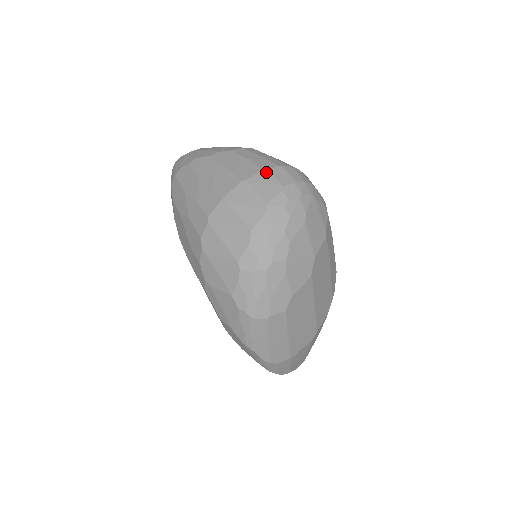
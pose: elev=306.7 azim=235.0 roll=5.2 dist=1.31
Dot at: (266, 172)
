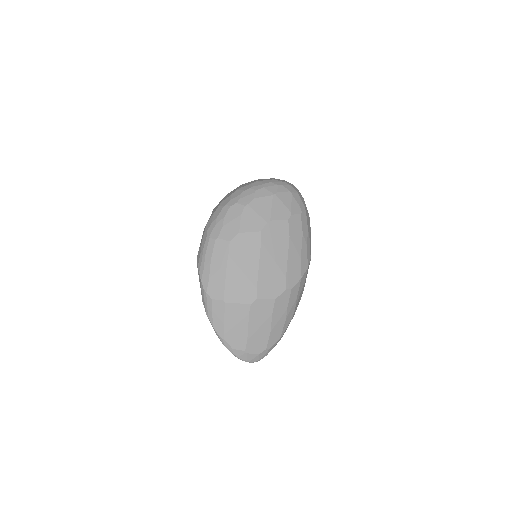
Dot at: (273, 178)
